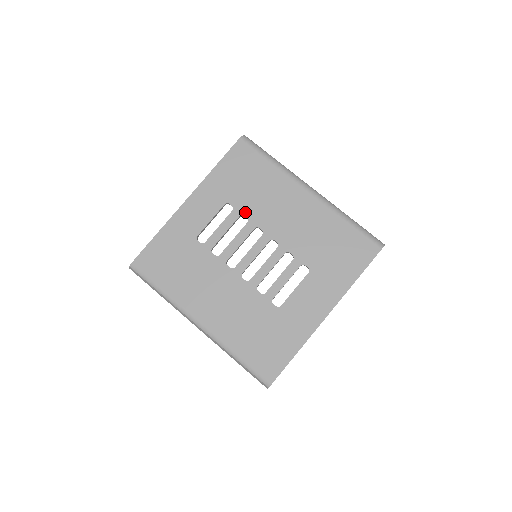
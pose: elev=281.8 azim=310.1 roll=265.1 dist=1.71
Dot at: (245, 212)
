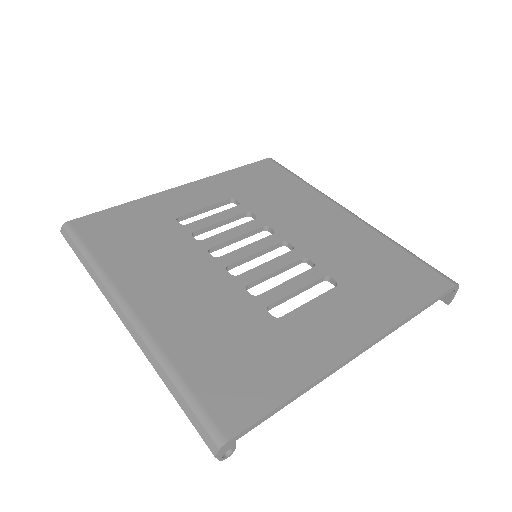
Dot at: (255, 210)
